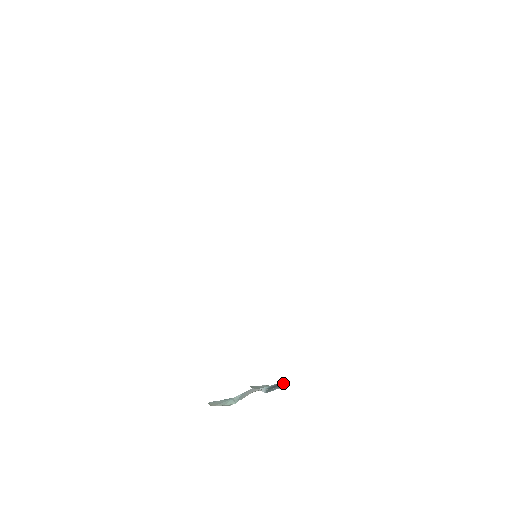
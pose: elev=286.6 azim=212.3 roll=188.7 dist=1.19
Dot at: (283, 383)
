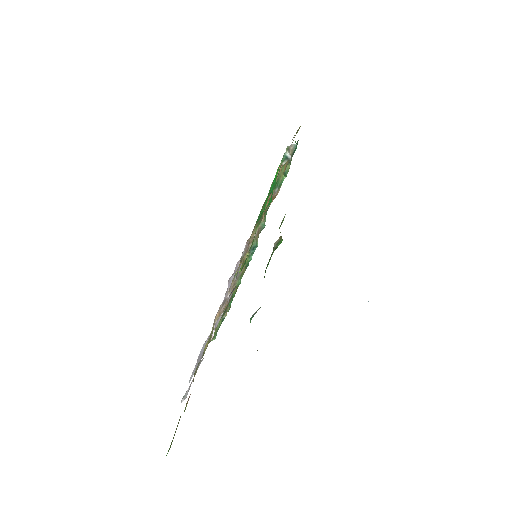
Dot at: occluded
